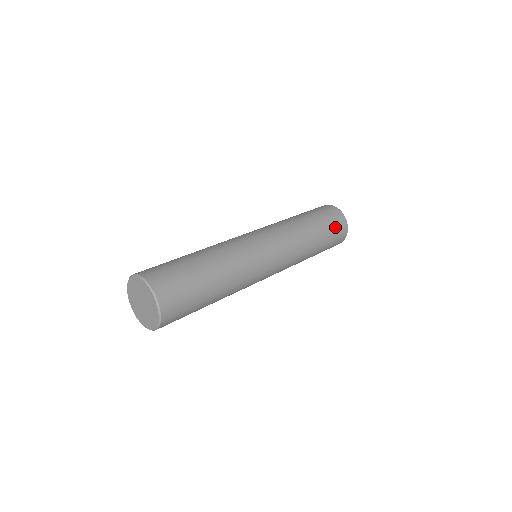
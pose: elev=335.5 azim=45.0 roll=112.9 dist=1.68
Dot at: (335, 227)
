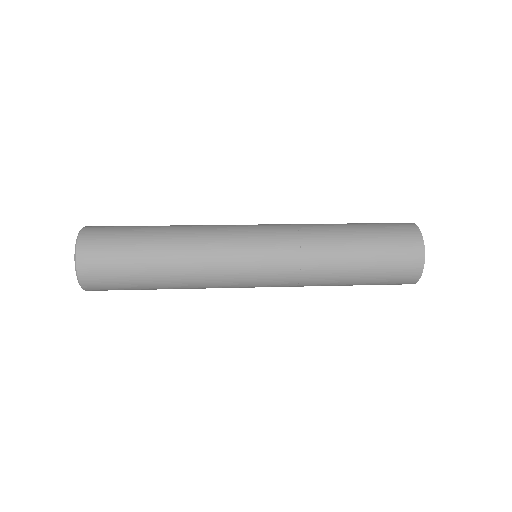
Dot at: (395, 261)
